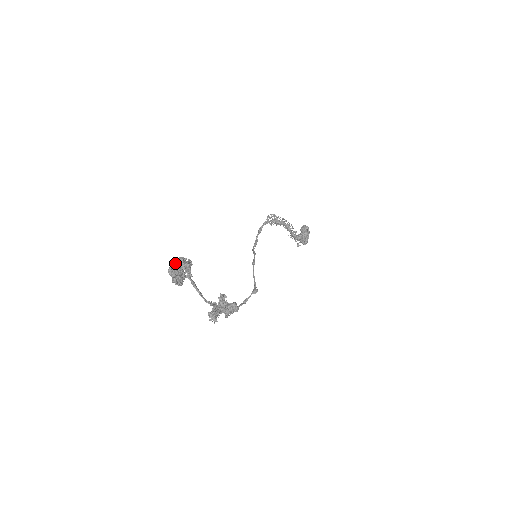
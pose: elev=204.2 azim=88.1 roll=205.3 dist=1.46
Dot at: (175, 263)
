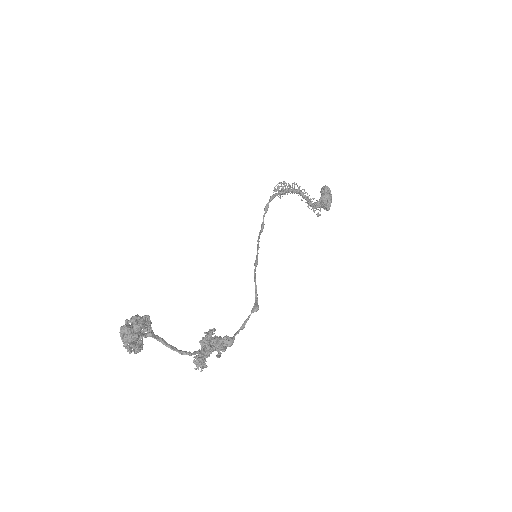
Dot at: (124, 329)
